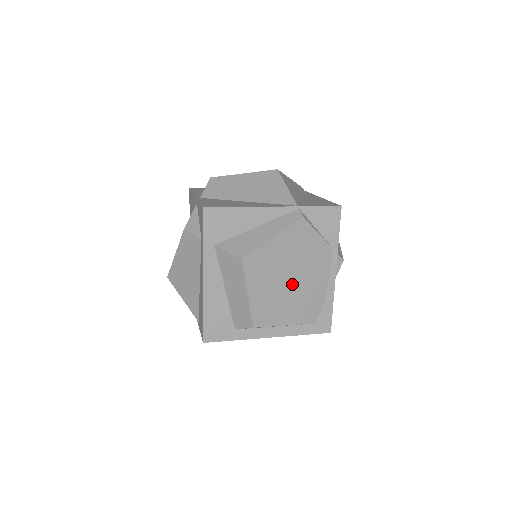
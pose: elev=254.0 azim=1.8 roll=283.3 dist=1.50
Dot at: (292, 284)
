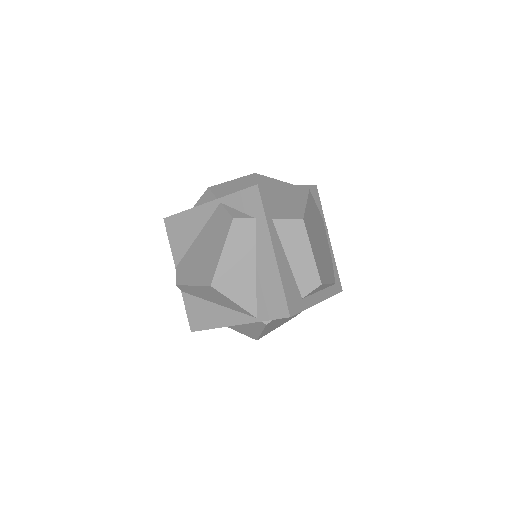
Dot at: (321, 246)
